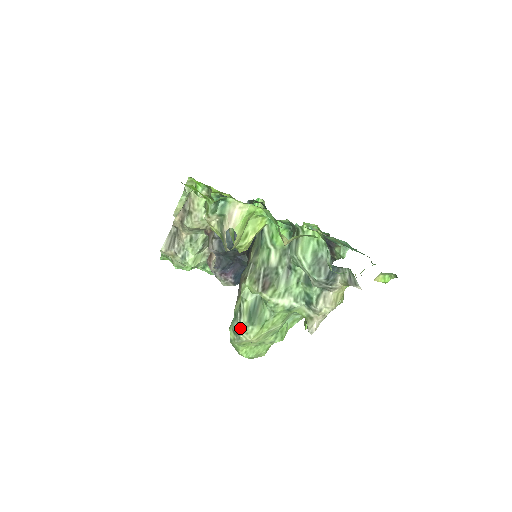
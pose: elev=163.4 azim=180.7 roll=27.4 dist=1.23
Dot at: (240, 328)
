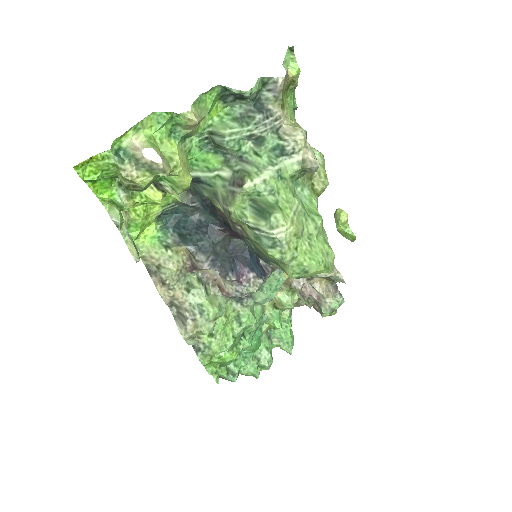
Dot at: (268, 233)
